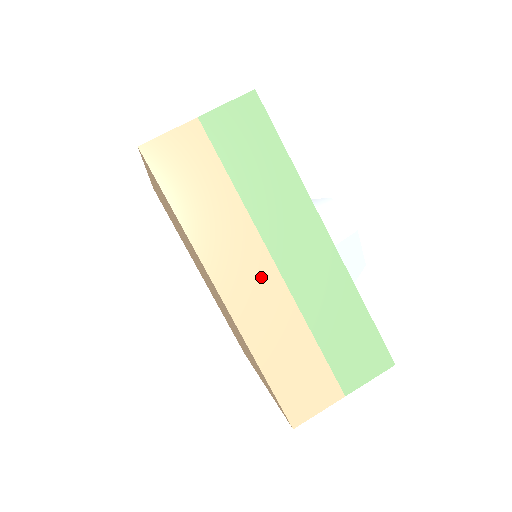
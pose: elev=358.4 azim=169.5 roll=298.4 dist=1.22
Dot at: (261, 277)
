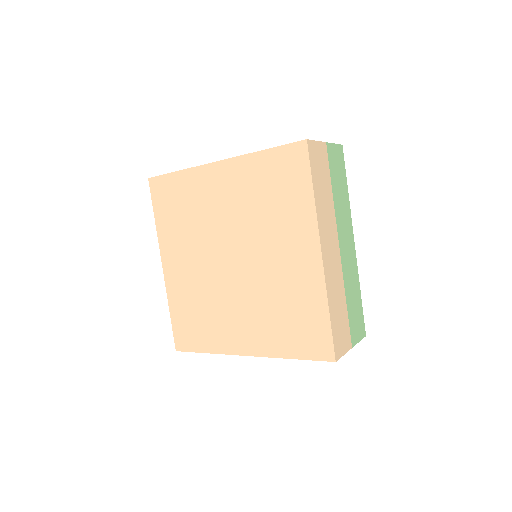
Dot at: (335, 253)
